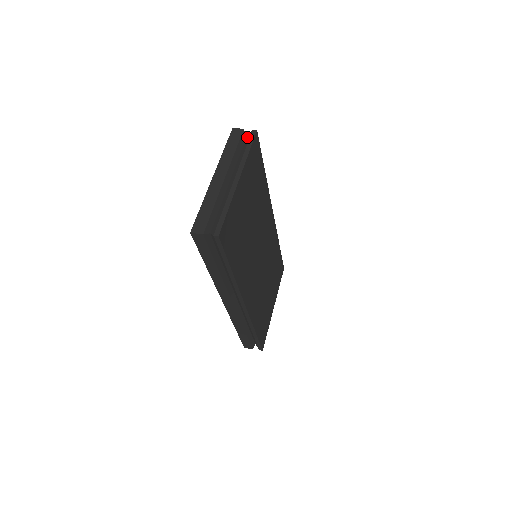
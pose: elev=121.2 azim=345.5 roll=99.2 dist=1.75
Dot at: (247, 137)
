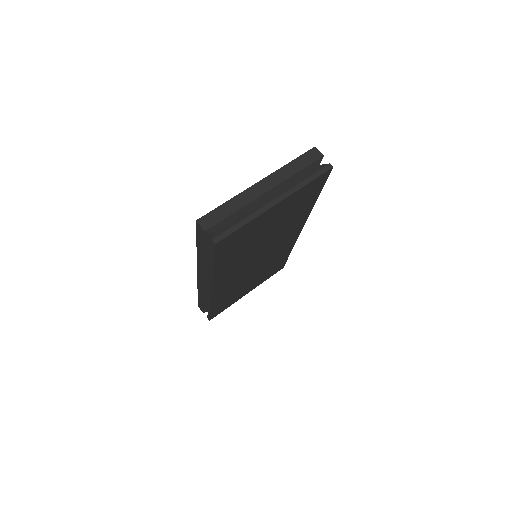
Dot at: (320, 166)
